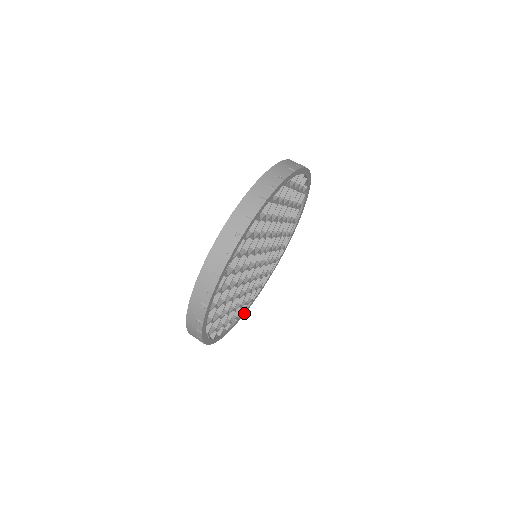
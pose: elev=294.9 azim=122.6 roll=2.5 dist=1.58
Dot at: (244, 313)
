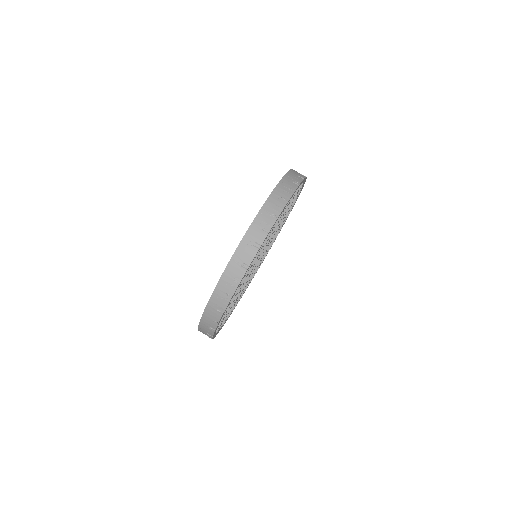
Dot at: occluded
